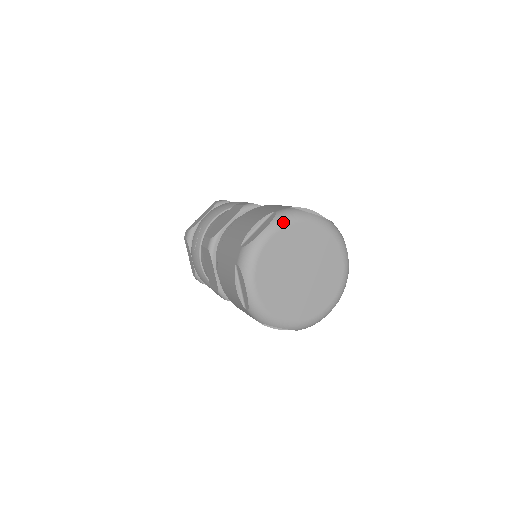
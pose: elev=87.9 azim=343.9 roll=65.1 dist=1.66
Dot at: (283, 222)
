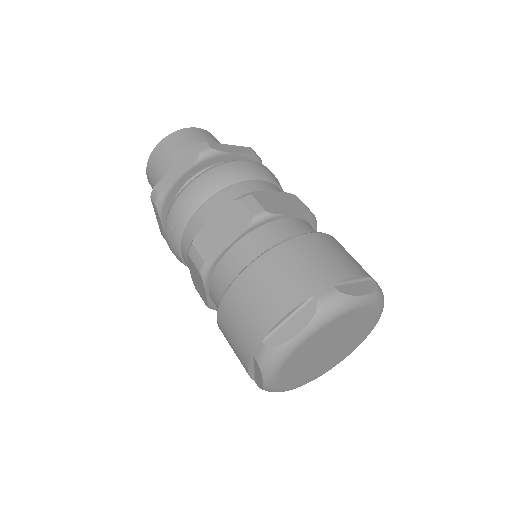
Dot at: (325, 320)
